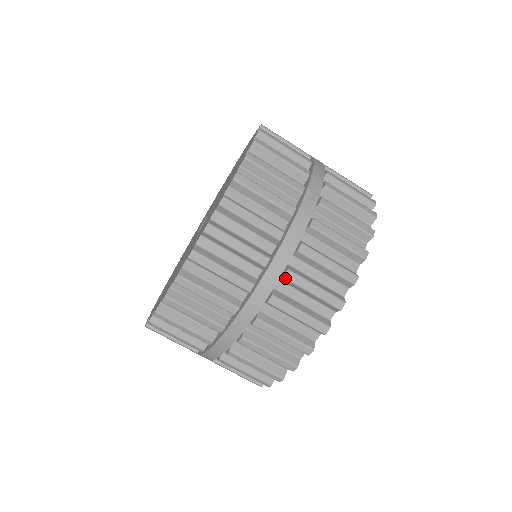
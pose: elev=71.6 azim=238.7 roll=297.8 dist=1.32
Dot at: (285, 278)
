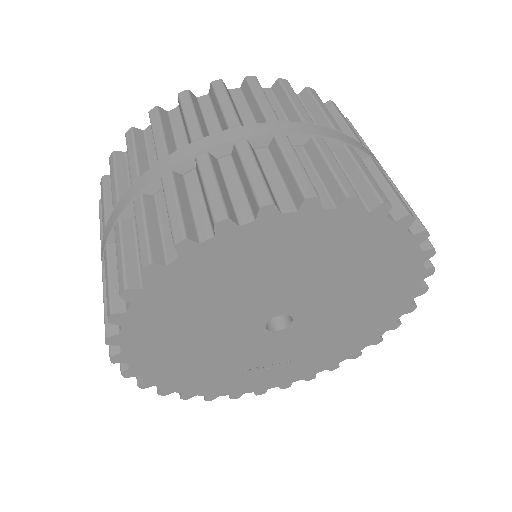
Dot at: (236, 145)
